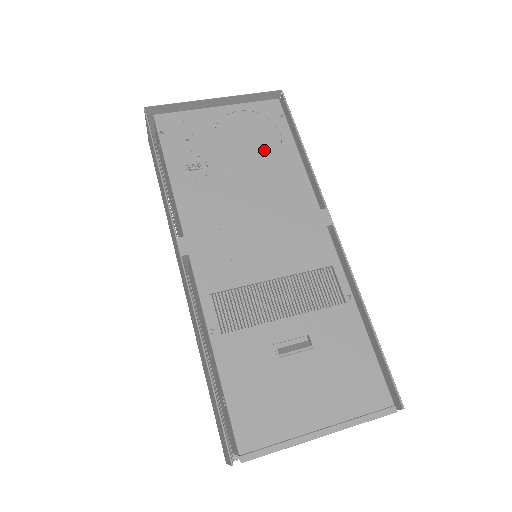
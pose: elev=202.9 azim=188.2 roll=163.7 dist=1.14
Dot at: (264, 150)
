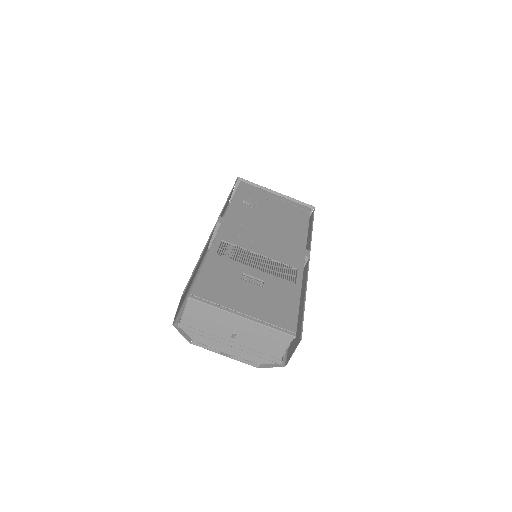
Dot at: (289, 217)
